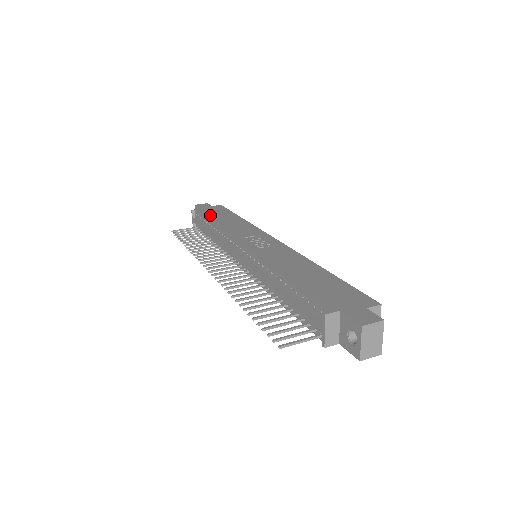
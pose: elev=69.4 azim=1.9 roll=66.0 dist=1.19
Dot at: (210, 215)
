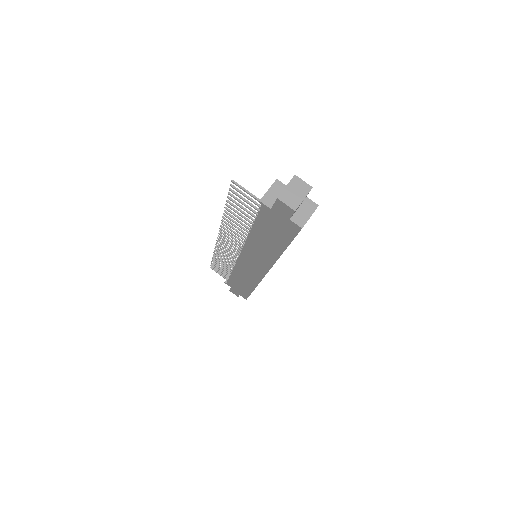
Dot at: occluded
